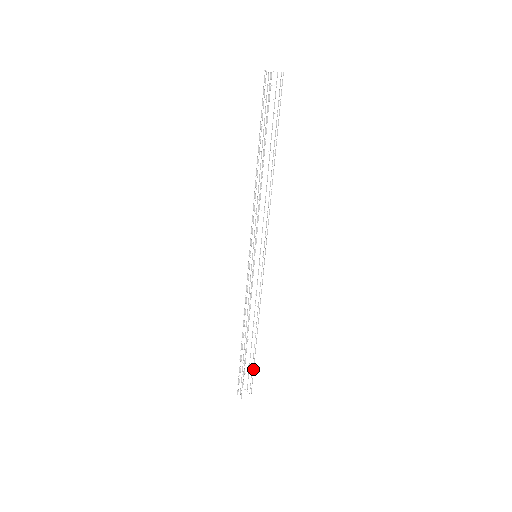
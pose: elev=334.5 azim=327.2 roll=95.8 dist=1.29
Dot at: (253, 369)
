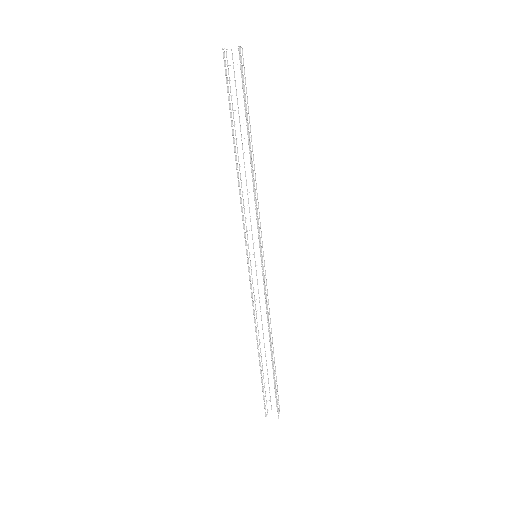
Dot at: (275, 387)
